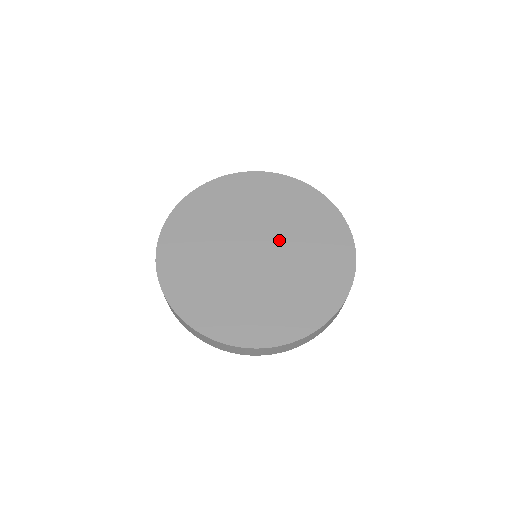
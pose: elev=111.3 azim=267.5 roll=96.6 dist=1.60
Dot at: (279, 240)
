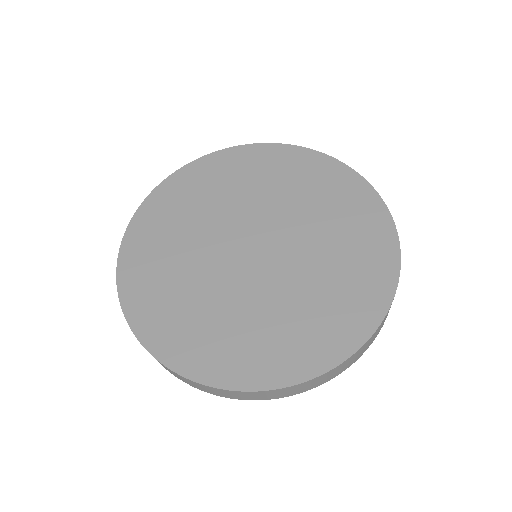
Dot at: (263, 217)
